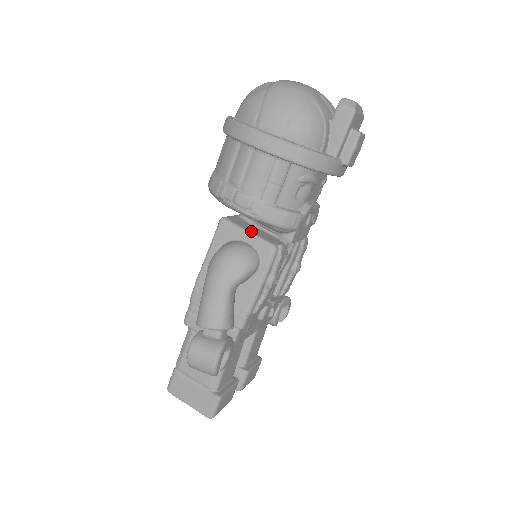
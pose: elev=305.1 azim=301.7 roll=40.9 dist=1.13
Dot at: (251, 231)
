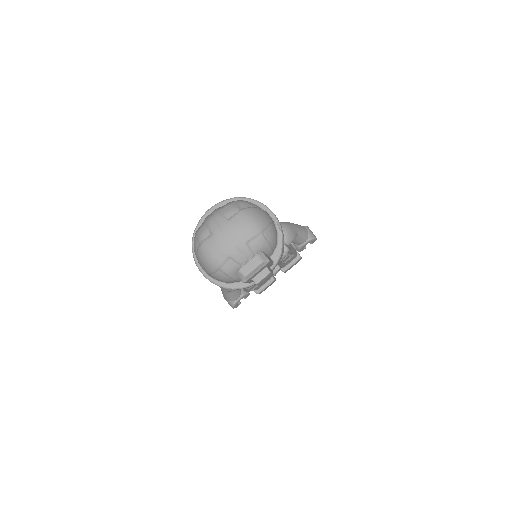
Dot at: occluded
